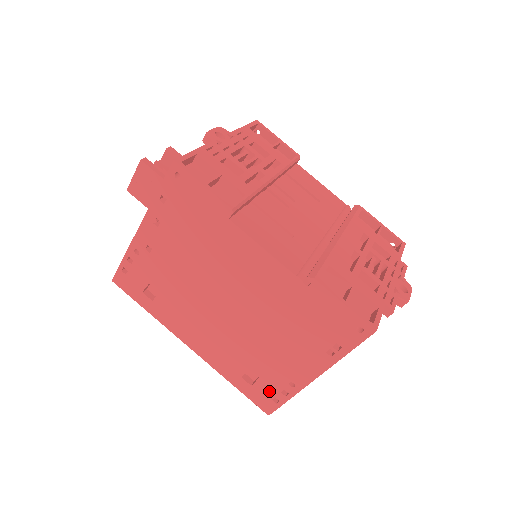
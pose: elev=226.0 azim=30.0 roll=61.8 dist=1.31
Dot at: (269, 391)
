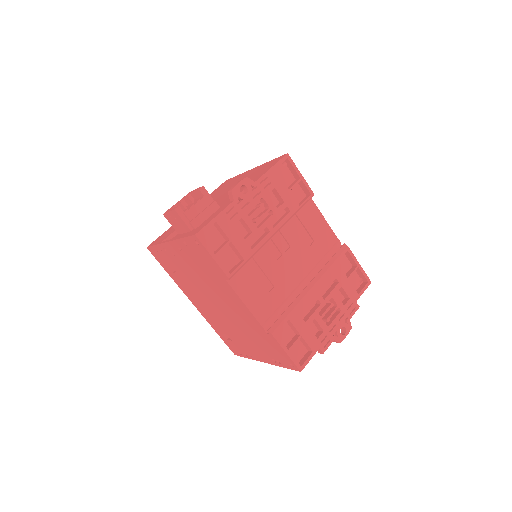
Dot at: (237, 348)
